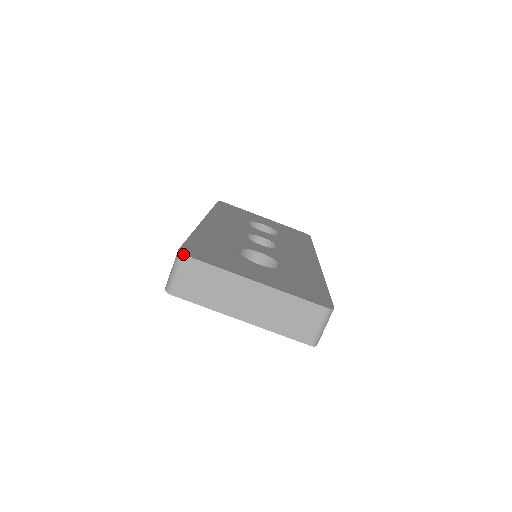
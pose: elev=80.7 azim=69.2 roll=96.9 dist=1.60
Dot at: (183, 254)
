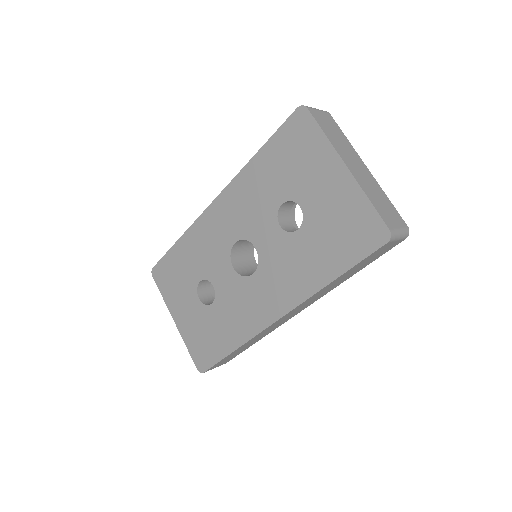
Dot at: occluded
